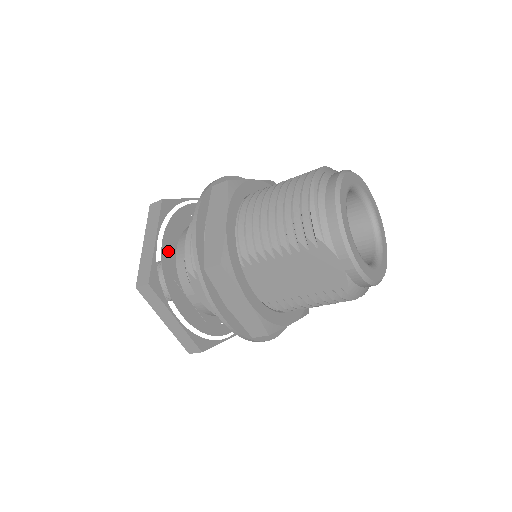
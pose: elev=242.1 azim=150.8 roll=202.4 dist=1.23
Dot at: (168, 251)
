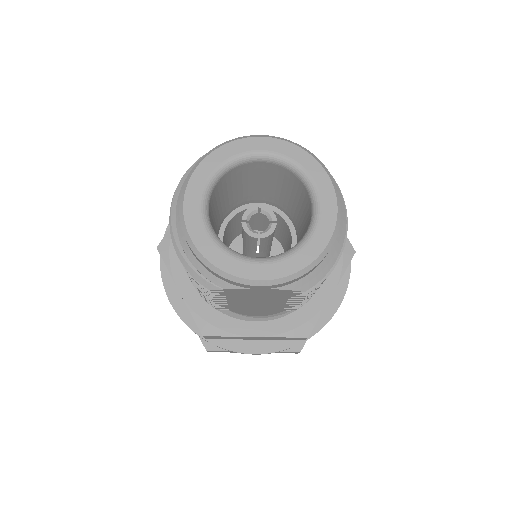
Dot at: occluded
